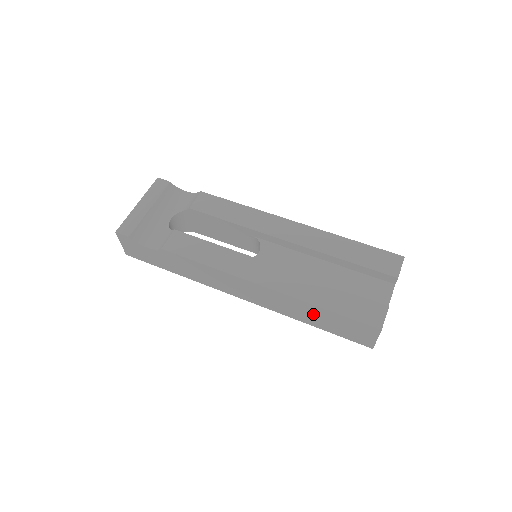
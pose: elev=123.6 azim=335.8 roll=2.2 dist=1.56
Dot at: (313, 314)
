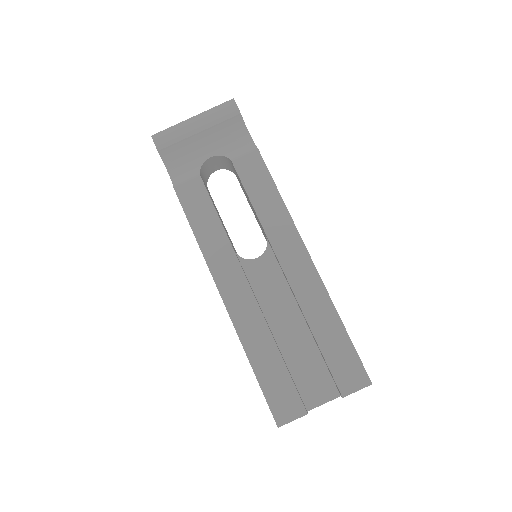
Dot at: occluded
